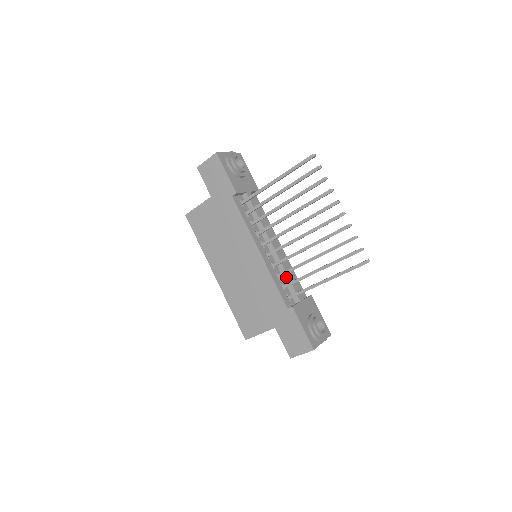
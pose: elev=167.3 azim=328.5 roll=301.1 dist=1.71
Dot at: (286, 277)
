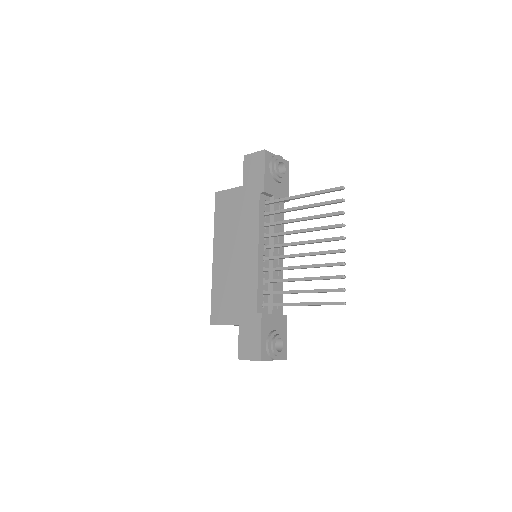
Dot at: (271, 286)
